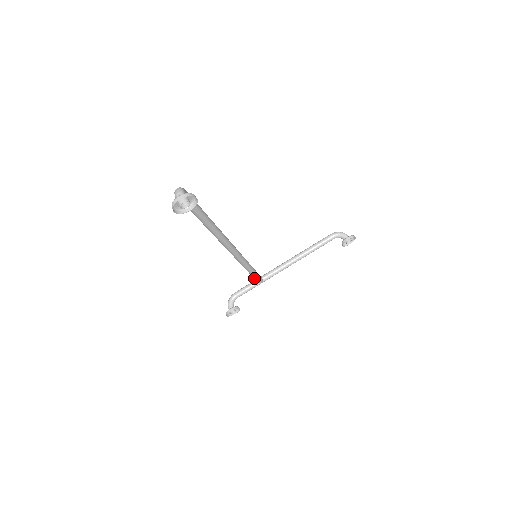
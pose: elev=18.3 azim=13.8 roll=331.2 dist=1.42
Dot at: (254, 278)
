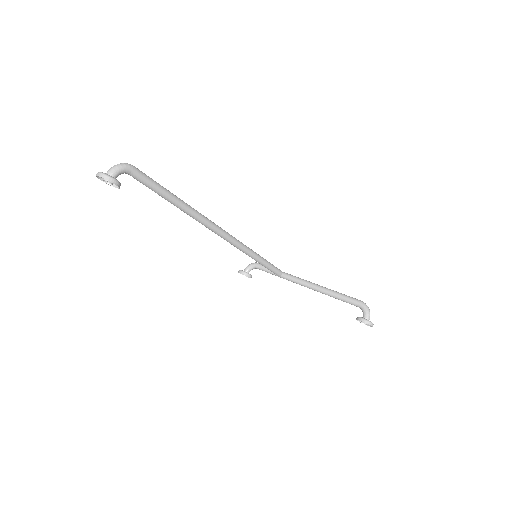
Dot at: occluded
